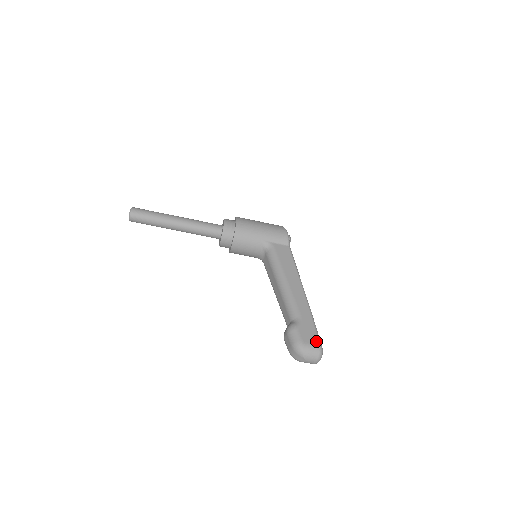
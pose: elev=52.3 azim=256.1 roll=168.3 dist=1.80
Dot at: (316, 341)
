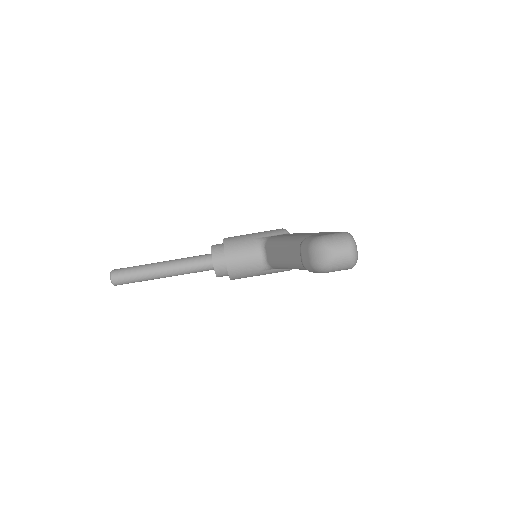
Dot at: (338, 232)
